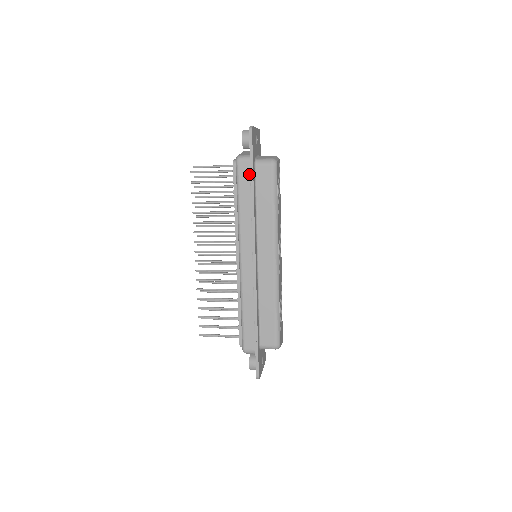
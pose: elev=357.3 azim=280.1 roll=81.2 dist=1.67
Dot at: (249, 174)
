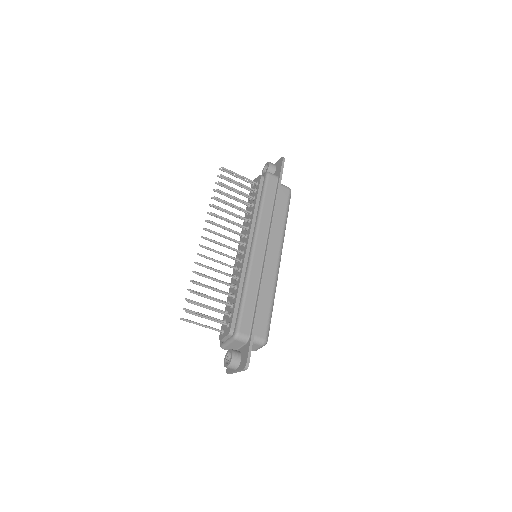
Dot at: (275, 186)
